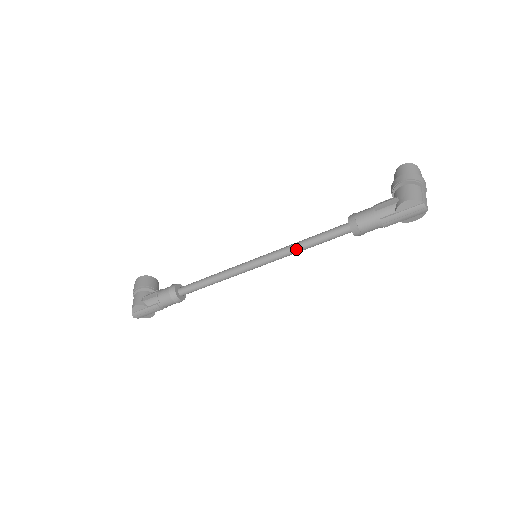
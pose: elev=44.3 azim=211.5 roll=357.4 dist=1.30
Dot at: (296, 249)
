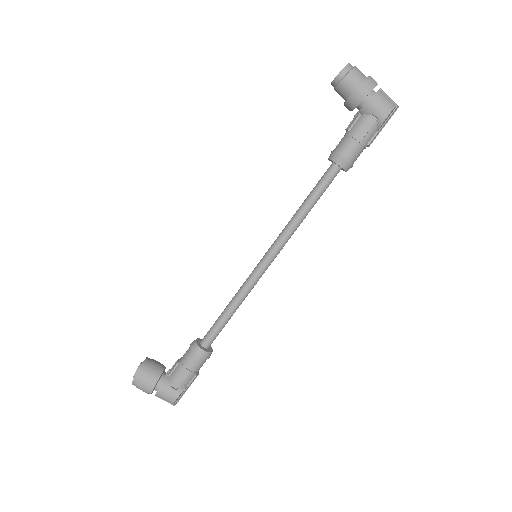
Dot at: occluded
